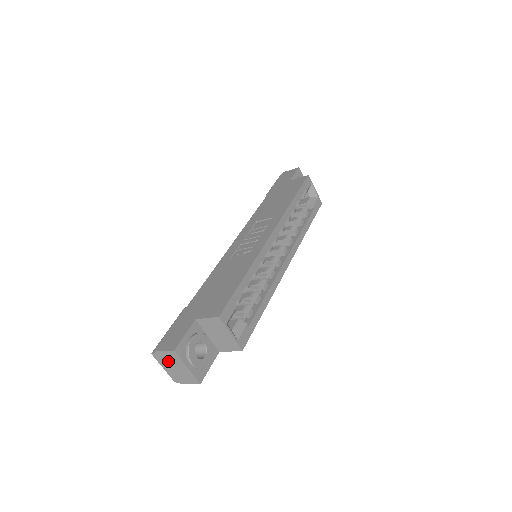
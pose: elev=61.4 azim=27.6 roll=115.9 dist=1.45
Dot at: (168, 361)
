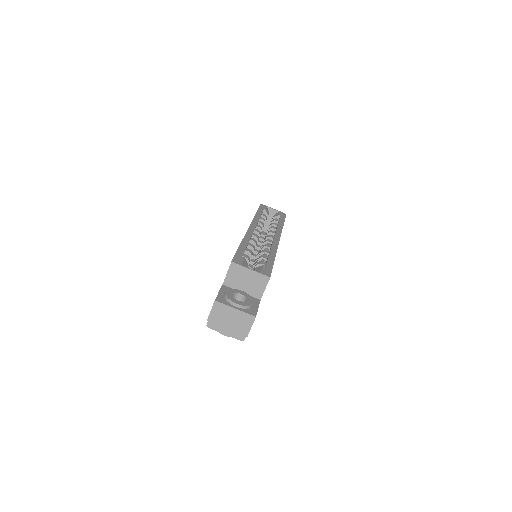
Dot at: (221, 320)
